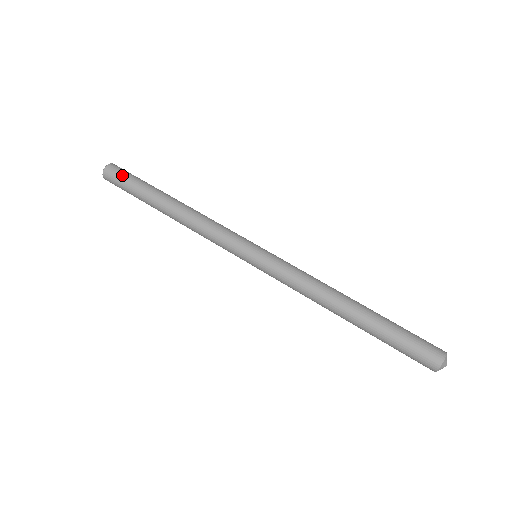
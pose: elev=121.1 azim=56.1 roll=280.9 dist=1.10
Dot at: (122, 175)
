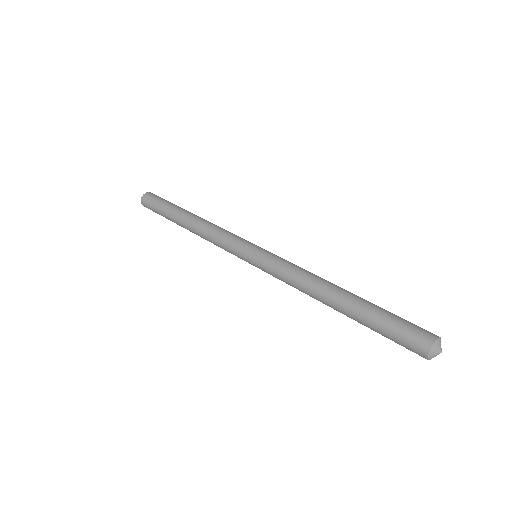
Dot at: (153, 201)
